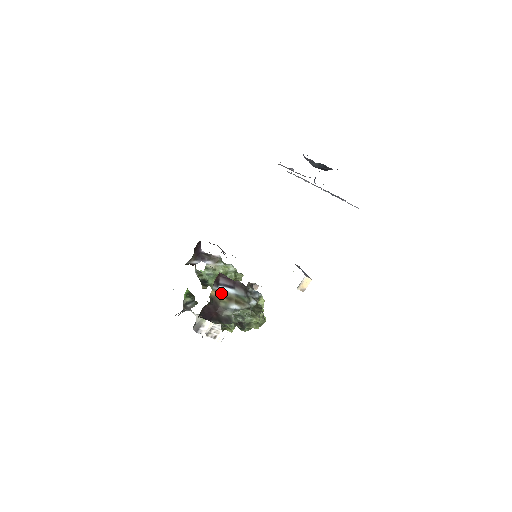
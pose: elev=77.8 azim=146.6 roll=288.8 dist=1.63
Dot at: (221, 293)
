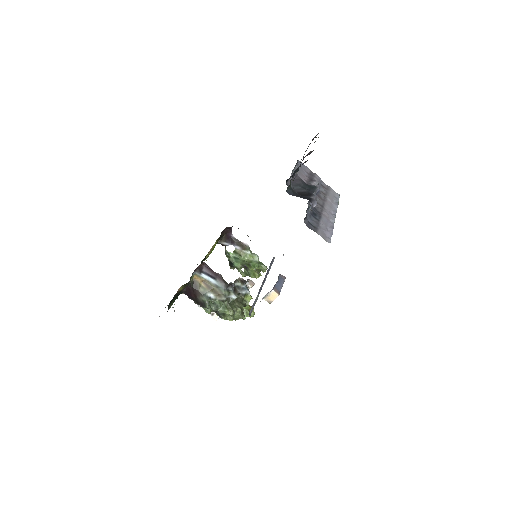
Dot at: (203, 280)
